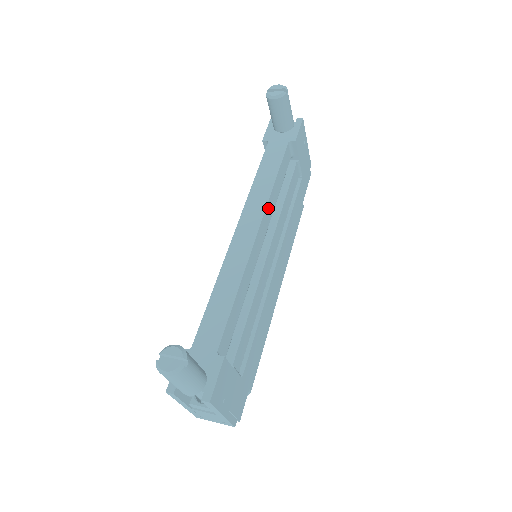
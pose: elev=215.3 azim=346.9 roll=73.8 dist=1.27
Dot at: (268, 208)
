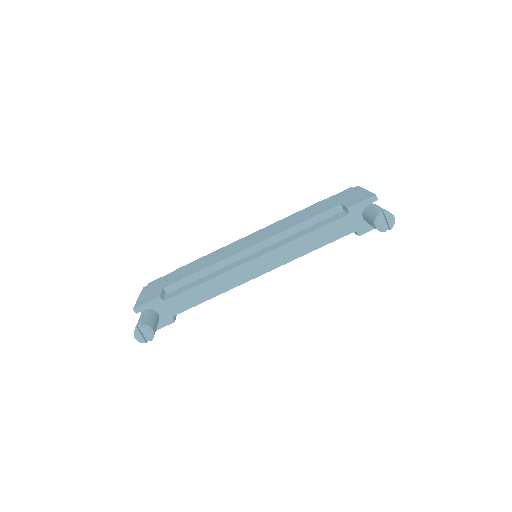
Dot at: (288, 261)
